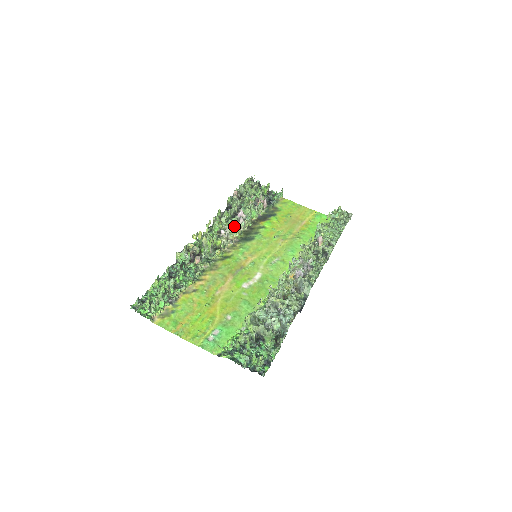
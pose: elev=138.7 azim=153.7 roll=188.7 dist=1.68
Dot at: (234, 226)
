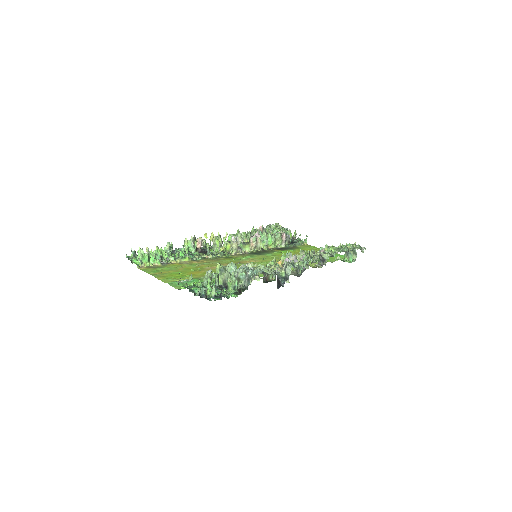
Dot at: (246, 238)
